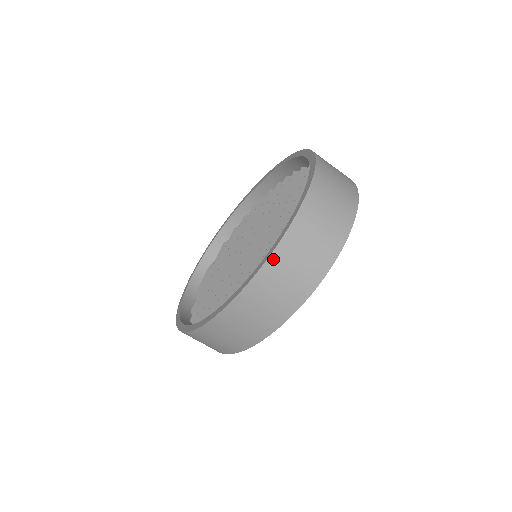
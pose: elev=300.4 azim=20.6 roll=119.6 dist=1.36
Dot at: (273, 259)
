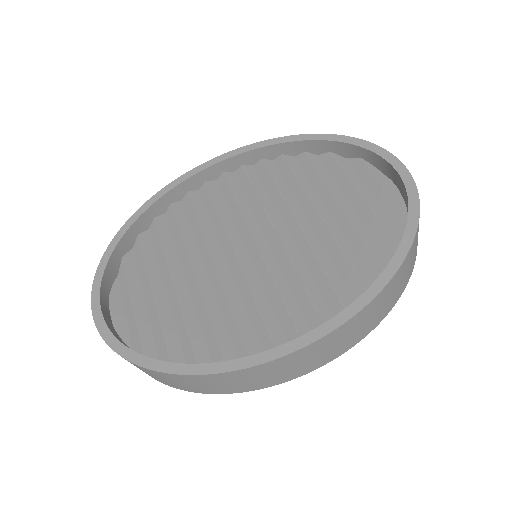
Dot at: (417, 233)
